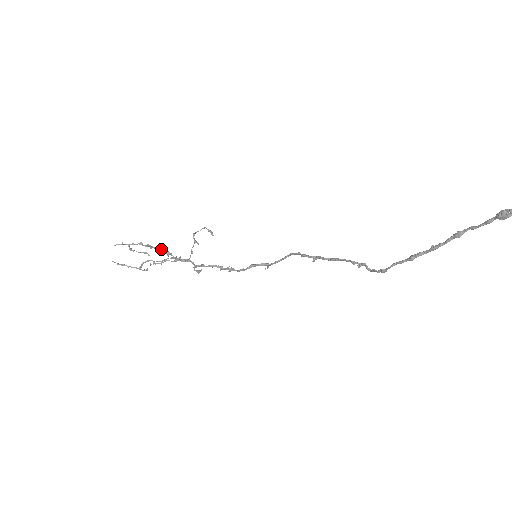
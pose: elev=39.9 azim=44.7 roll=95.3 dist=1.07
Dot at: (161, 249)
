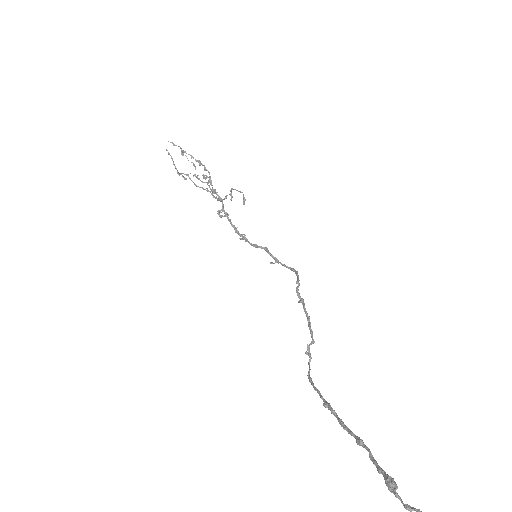
Dot at: (203, 175)
